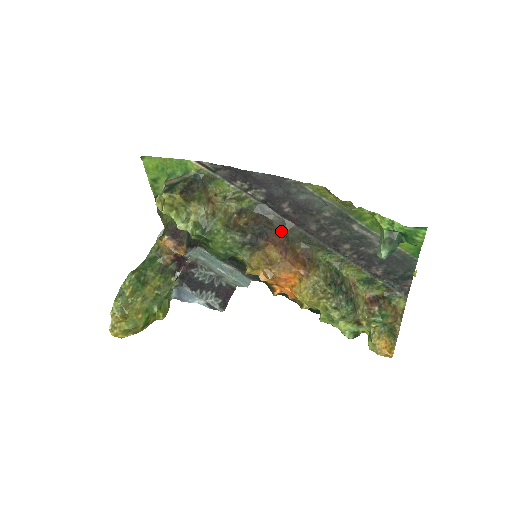
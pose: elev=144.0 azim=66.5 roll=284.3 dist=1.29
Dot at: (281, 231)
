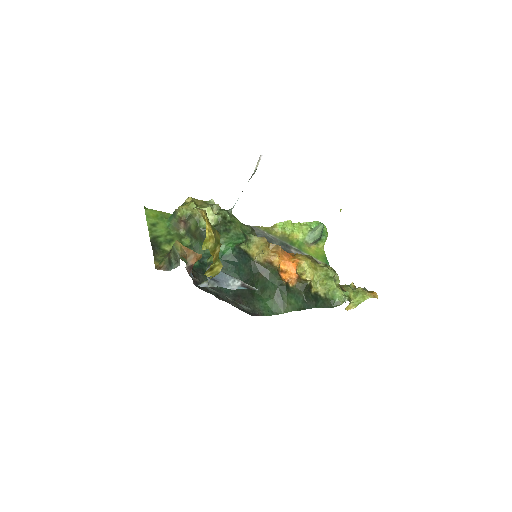
Dot at: occluded
